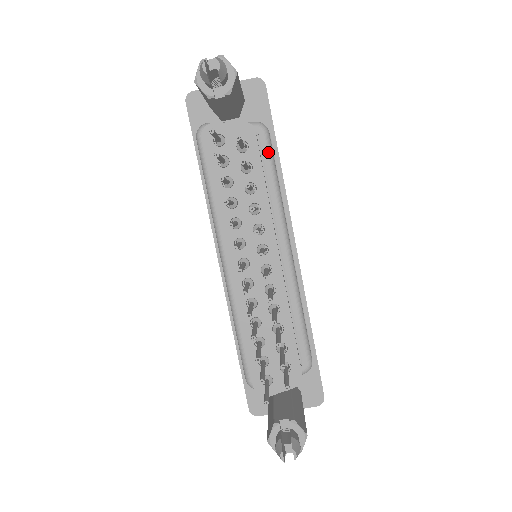
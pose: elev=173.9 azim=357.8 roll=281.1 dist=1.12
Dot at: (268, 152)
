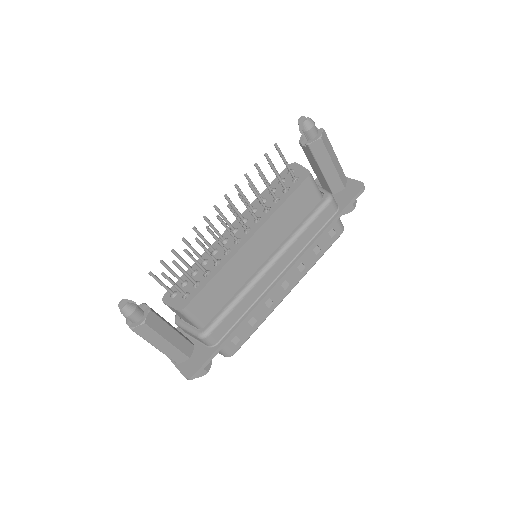
Dot at: (318, 209)
